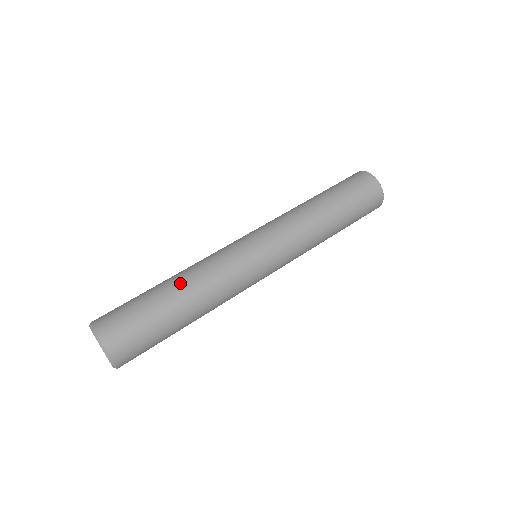
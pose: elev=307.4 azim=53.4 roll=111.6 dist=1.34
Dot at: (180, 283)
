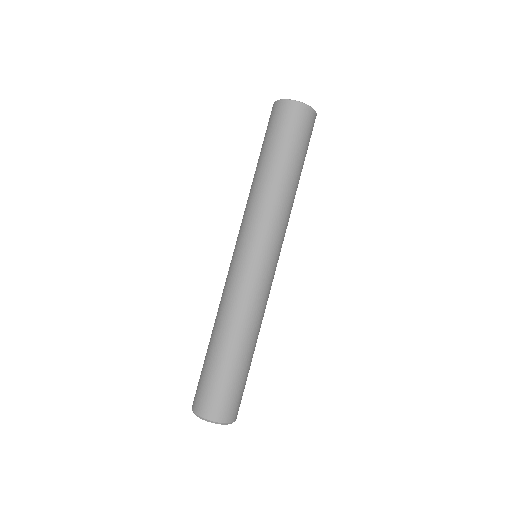
Dot at: (224, 335)
